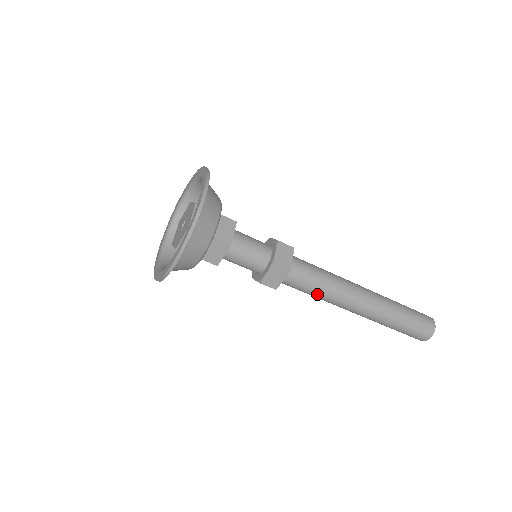
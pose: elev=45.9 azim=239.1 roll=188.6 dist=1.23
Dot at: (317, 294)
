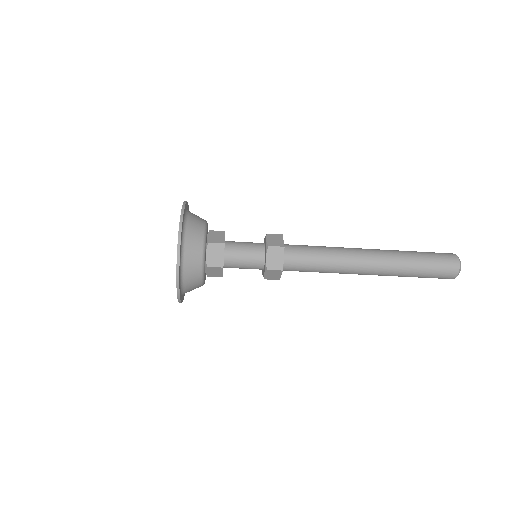
Dot at: (323, 264)
